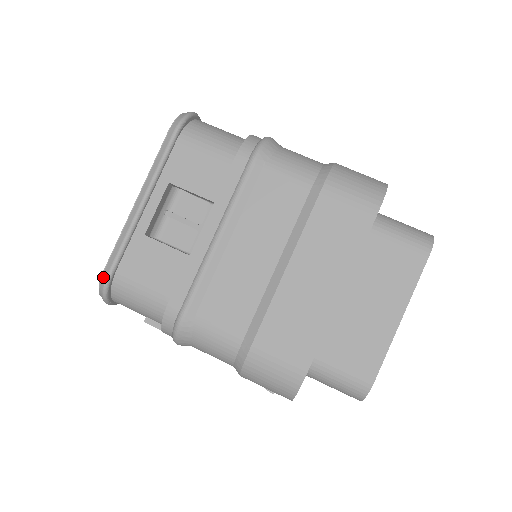
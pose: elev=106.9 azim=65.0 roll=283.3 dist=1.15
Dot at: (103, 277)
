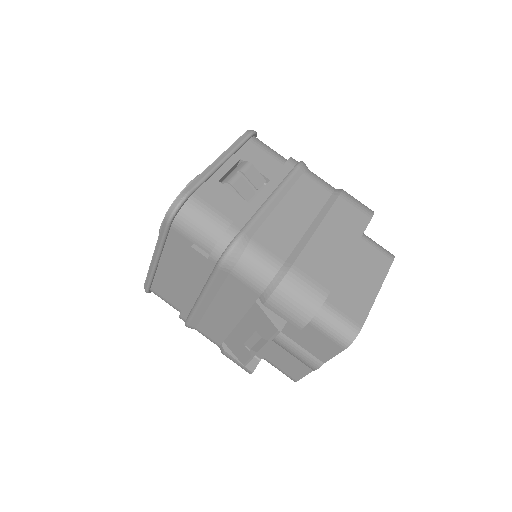
Dot at: (182, 194)
